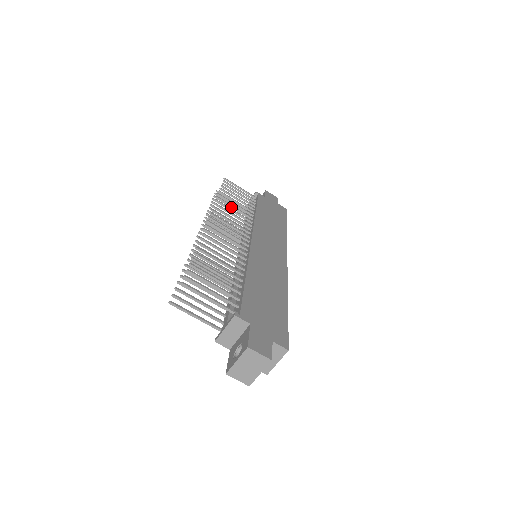
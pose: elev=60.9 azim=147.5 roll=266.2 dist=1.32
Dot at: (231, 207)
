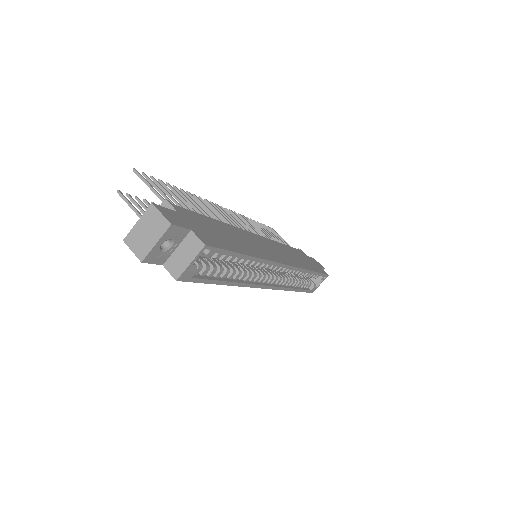
Dot at: occluded
